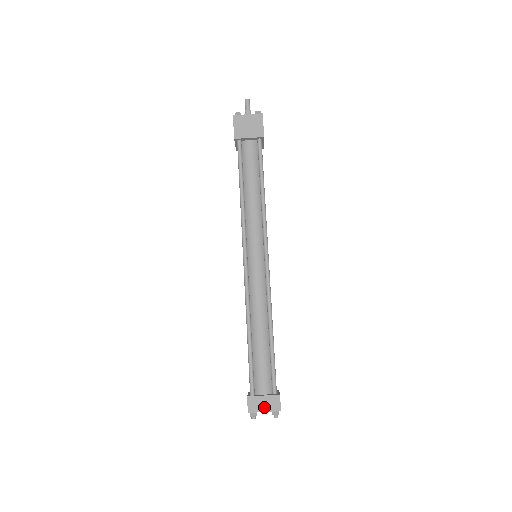
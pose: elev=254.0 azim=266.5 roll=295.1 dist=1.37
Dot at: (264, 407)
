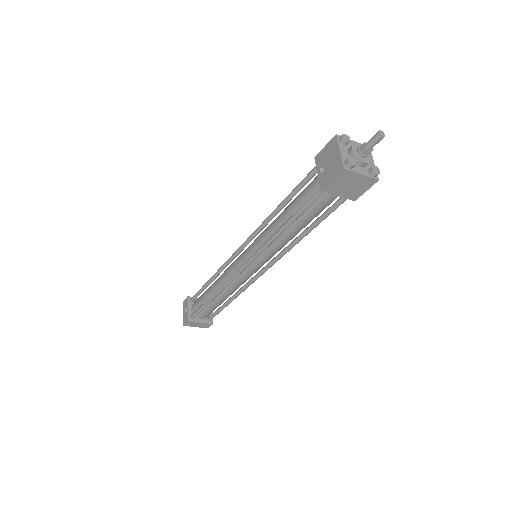
Dot at: (197, 326)
